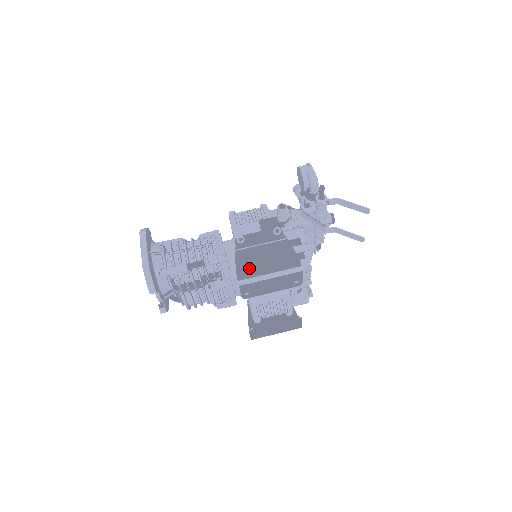
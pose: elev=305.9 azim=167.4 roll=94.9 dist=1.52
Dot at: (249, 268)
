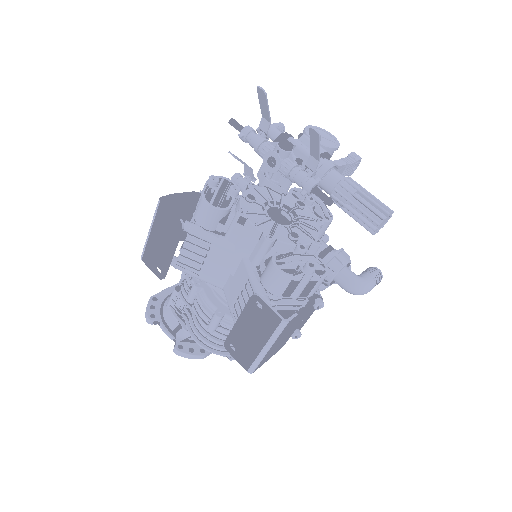
Dot at: occluded
